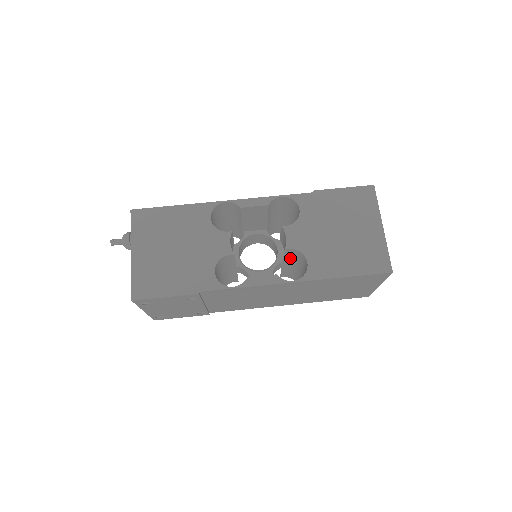
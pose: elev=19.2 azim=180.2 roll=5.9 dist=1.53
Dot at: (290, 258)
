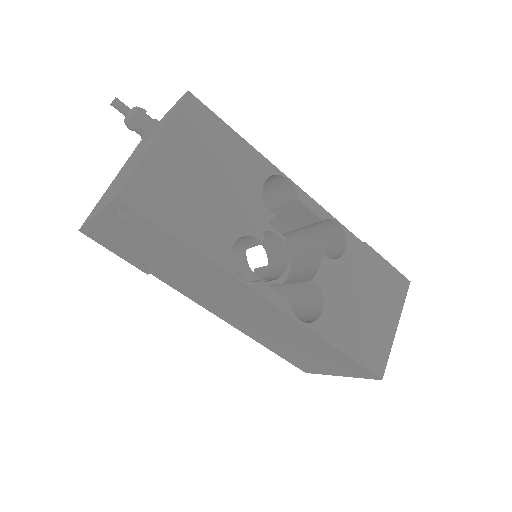
Dot at: (294, 288)
